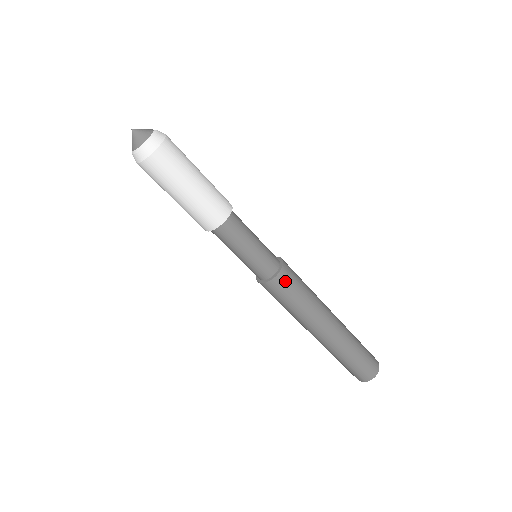
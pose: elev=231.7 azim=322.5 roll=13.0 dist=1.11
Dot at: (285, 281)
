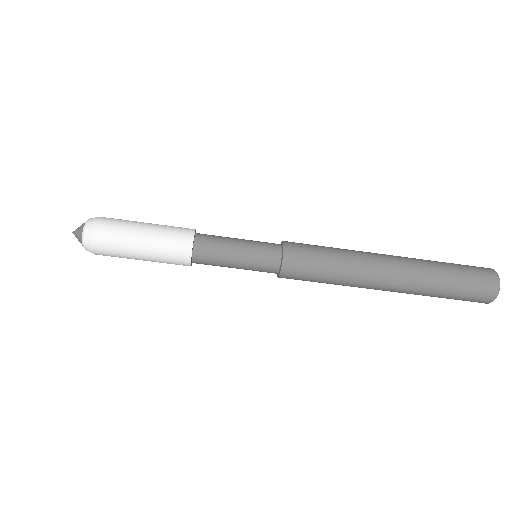
Dot at: (294, 271)
